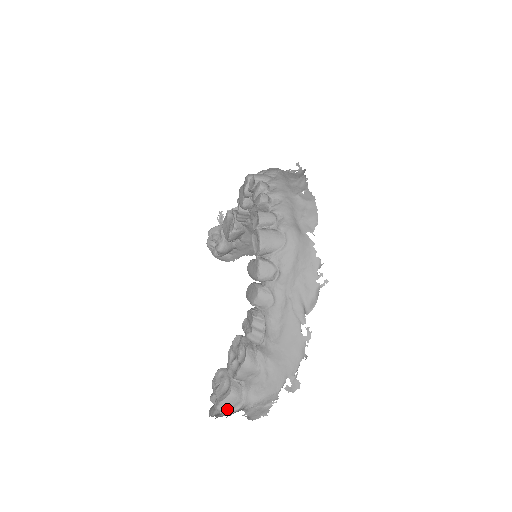
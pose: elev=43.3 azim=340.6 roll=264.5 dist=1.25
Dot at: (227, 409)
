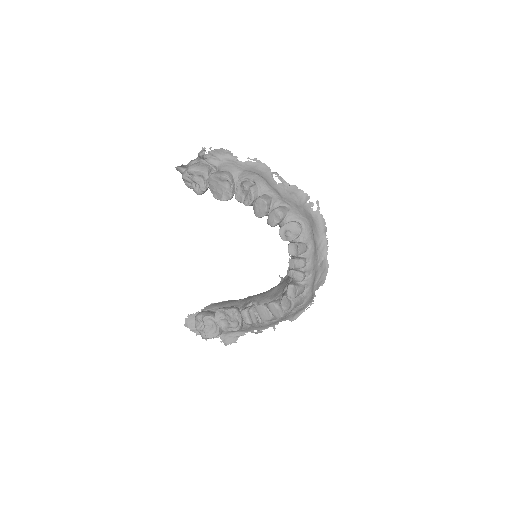
Dot at: (210, 338)
